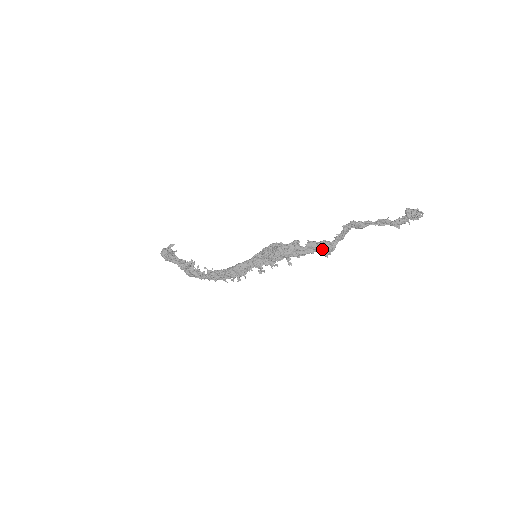
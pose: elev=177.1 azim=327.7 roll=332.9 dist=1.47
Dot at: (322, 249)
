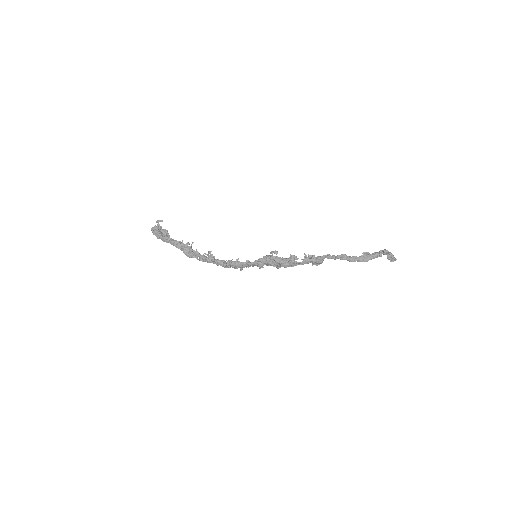
Dot at: (315, 263)
